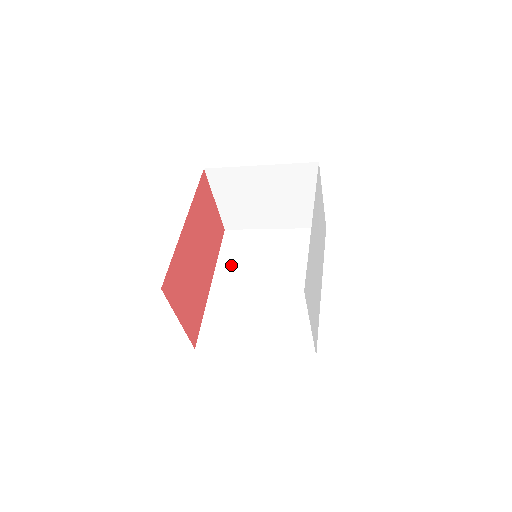
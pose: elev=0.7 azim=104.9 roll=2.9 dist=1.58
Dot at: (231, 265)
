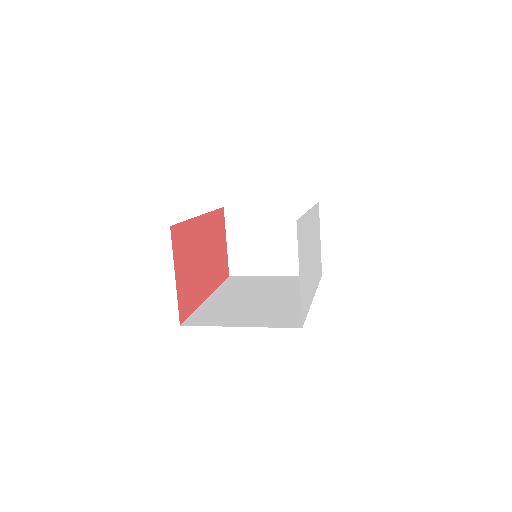
Dot at: (230, 290)
